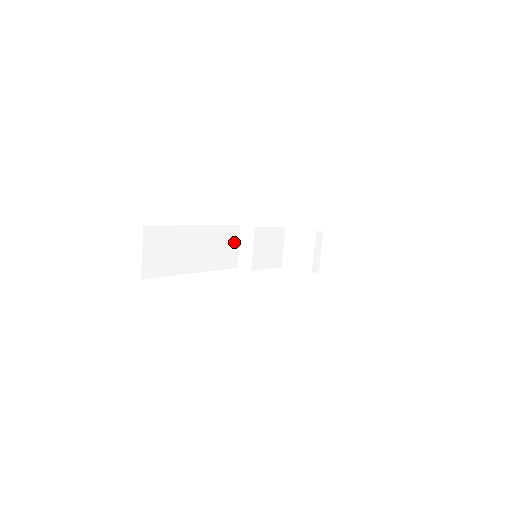
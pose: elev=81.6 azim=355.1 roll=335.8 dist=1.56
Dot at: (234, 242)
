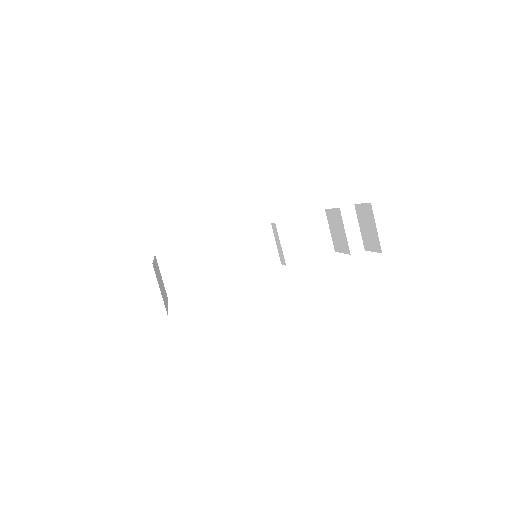
Dot at: (268, 241)
